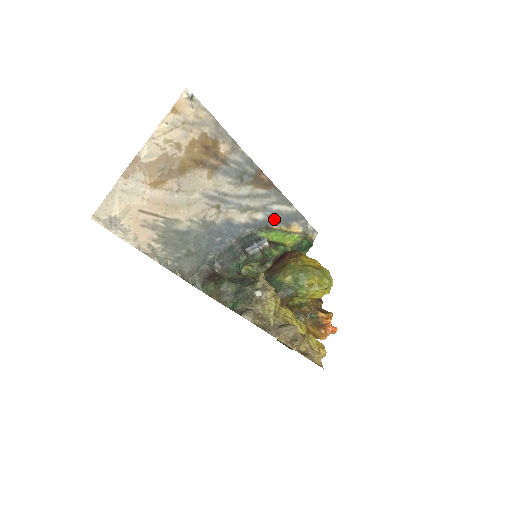
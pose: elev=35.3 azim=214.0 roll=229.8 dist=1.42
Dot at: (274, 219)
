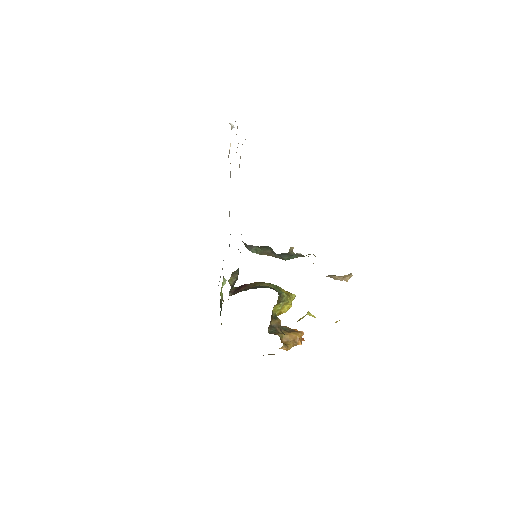
Dot at: occluded
